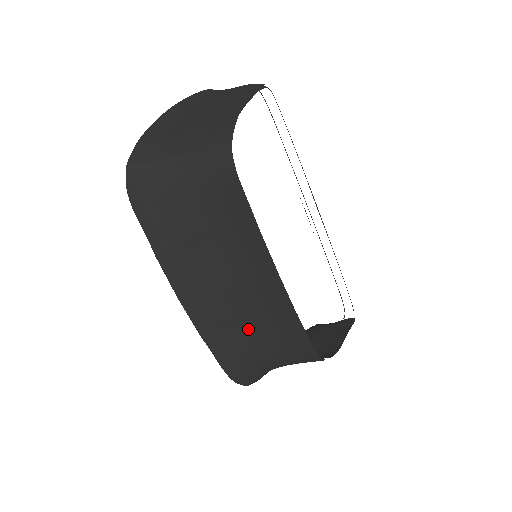
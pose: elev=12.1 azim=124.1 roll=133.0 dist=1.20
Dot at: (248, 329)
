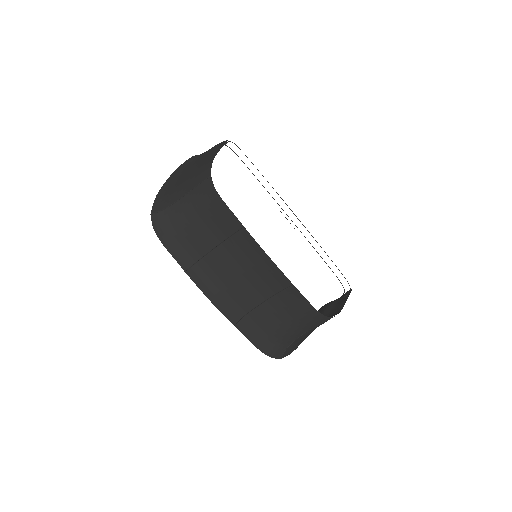
Dot at: (265, 309)
